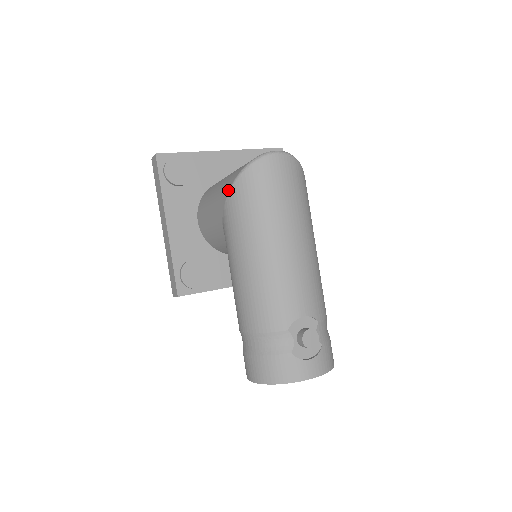
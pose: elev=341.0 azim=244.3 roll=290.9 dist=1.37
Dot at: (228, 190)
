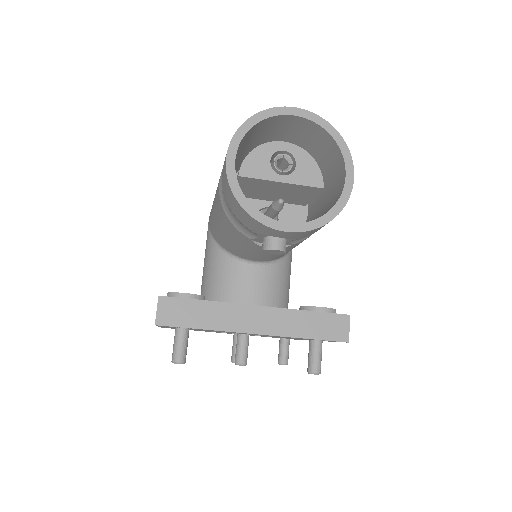
Dot at: occluded
